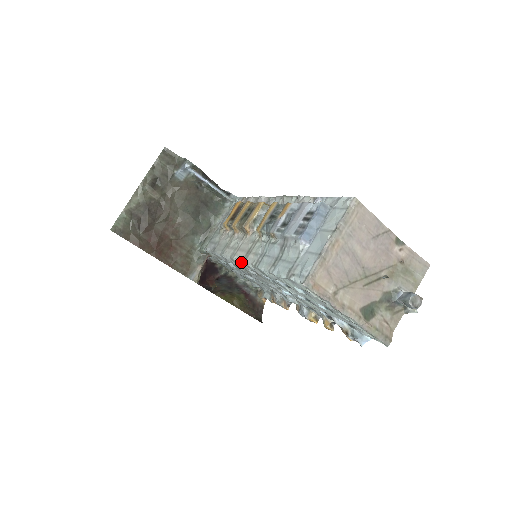
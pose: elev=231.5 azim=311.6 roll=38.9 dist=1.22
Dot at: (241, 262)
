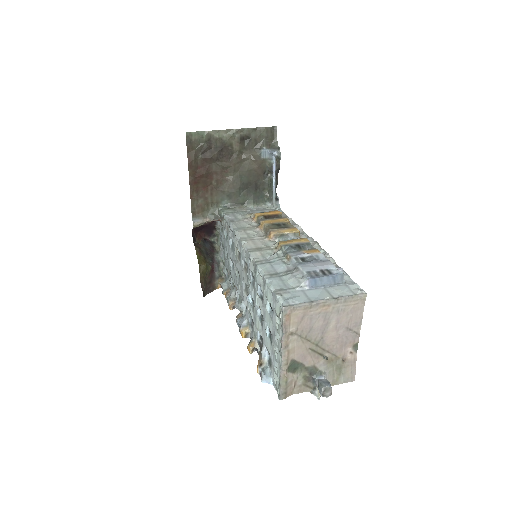
Dot at: (247, 249)
